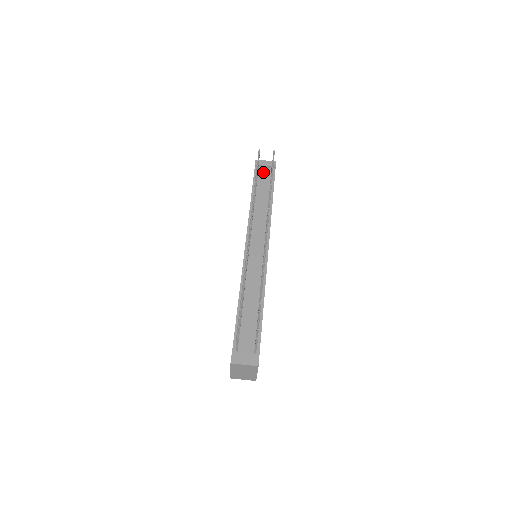
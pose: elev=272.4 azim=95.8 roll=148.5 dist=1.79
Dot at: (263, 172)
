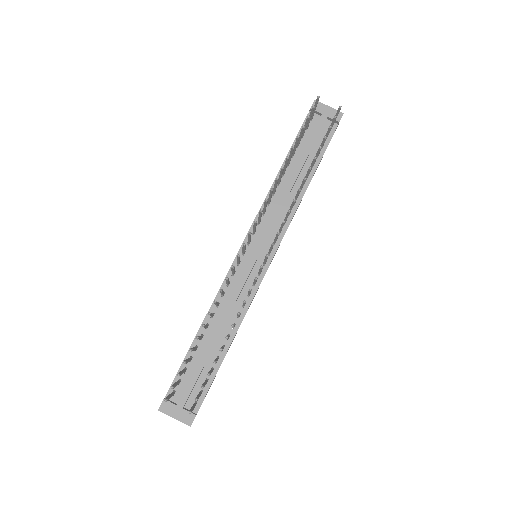
Dot at: (316, 126)
